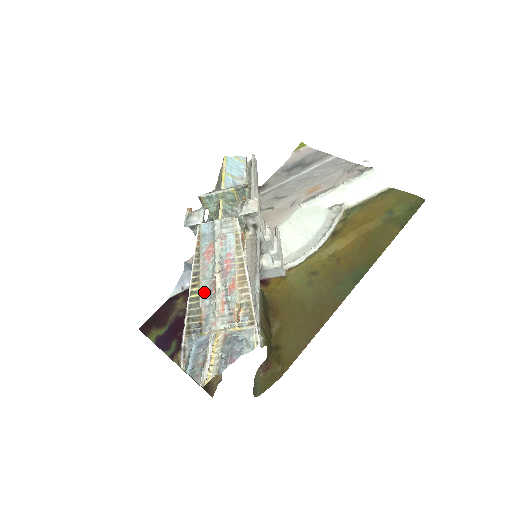
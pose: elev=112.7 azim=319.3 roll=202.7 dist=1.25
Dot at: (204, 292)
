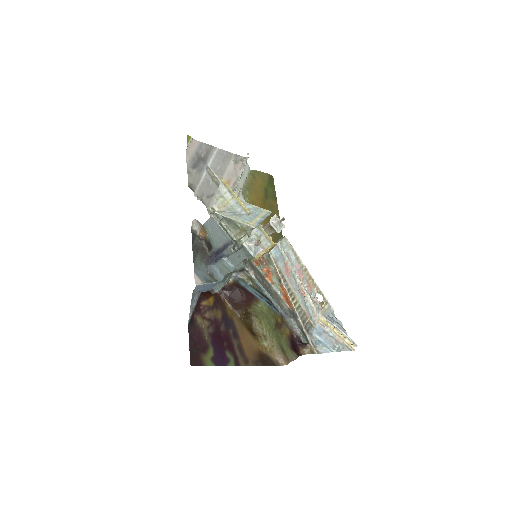
Dot at: (300, 300)
